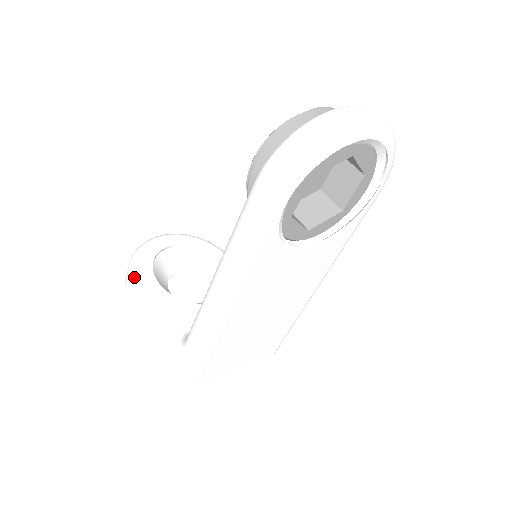
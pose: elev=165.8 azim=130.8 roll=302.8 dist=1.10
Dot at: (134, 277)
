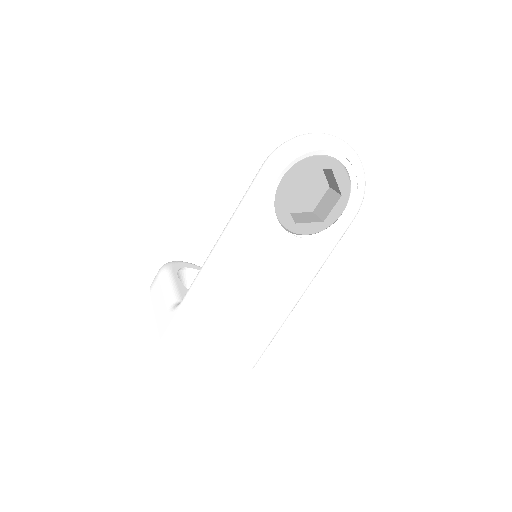
Dot at: (162, 270)
